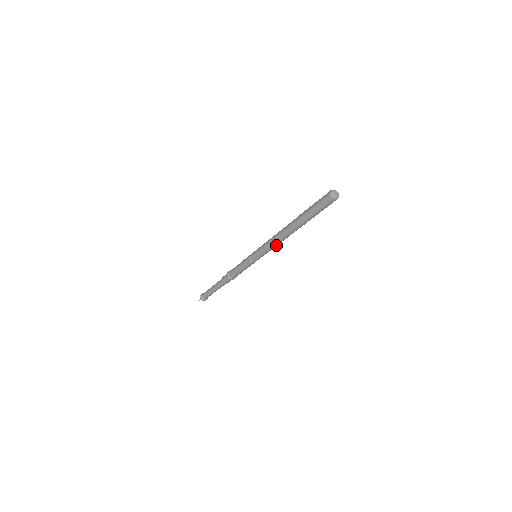
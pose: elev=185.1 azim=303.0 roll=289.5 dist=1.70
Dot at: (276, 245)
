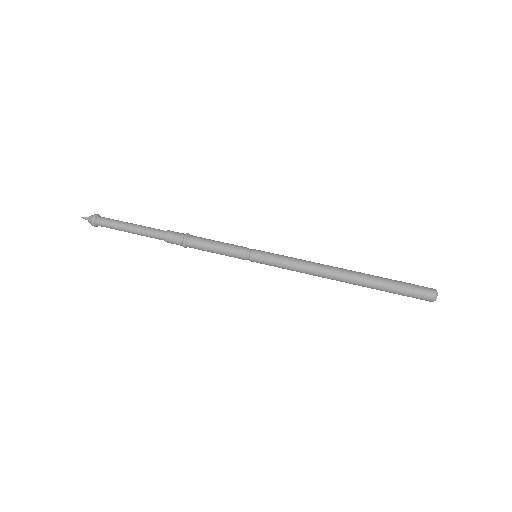
Dot at: (303, 272)
